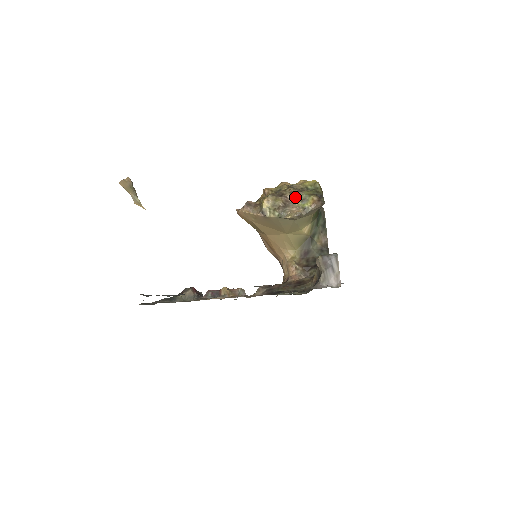
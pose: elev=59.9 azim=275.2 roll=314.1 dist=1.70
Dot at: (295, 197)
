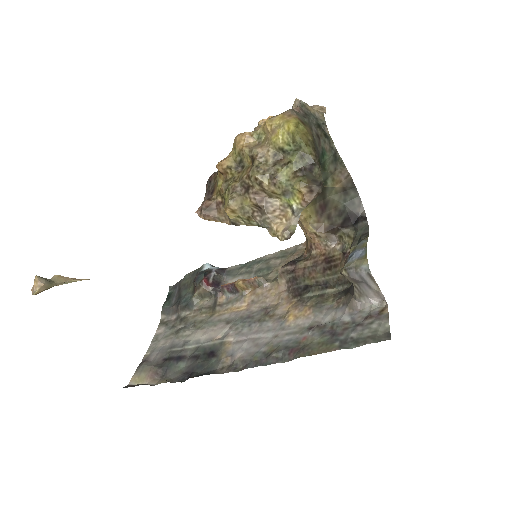
Dot at: (270, 191)
